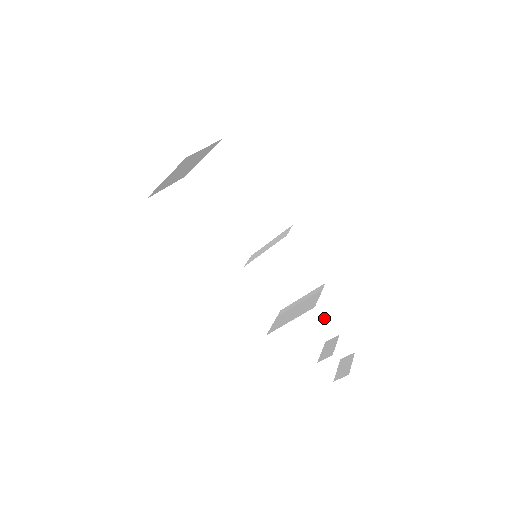
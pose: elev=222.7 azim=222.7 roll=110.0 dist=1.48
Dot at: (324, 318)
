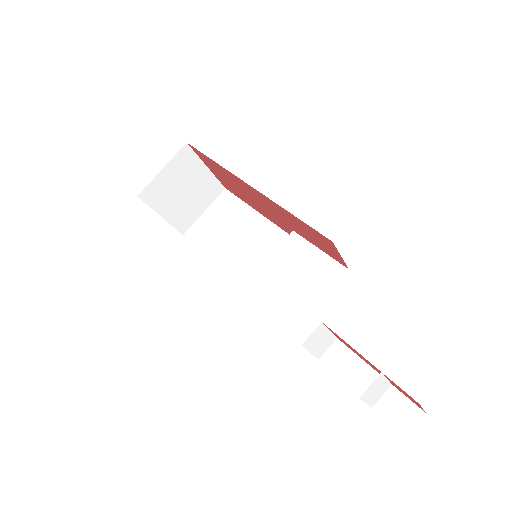
Dot at: (361, 361)
